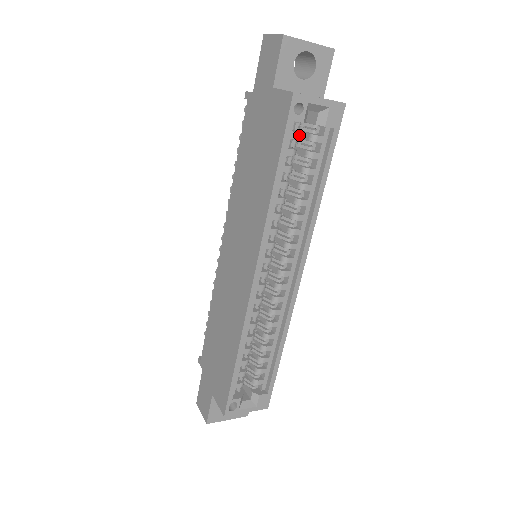
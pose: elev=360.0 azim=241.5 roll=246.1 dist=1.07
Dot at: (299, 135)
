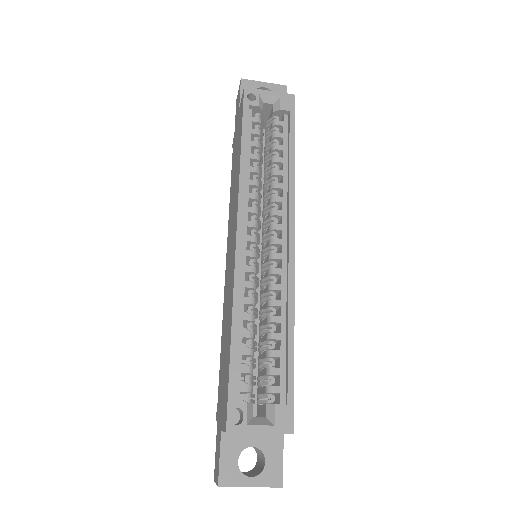
Dot at: (260, 121)
